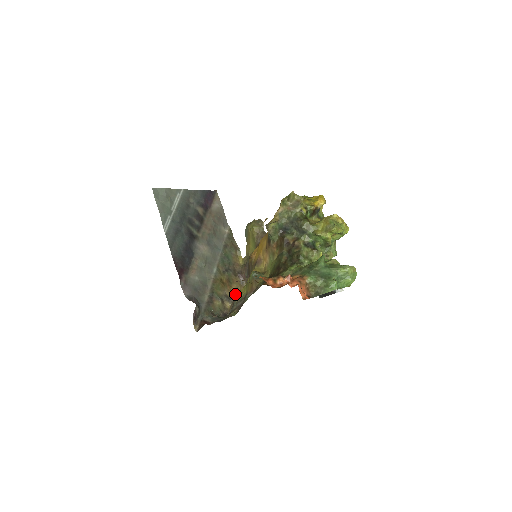
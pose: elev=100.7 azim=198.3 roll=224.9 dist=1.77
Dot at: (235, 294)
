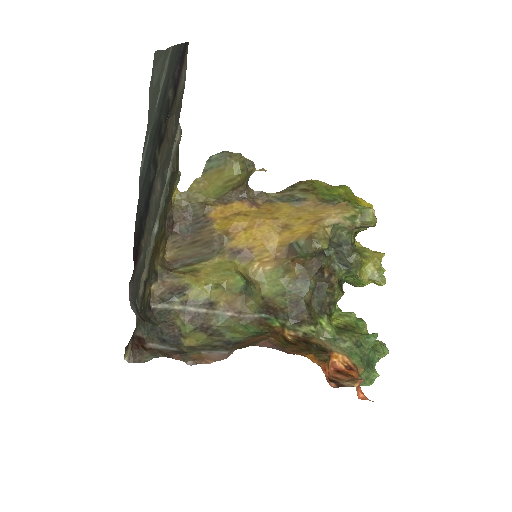
Dot at: (160, 261)
